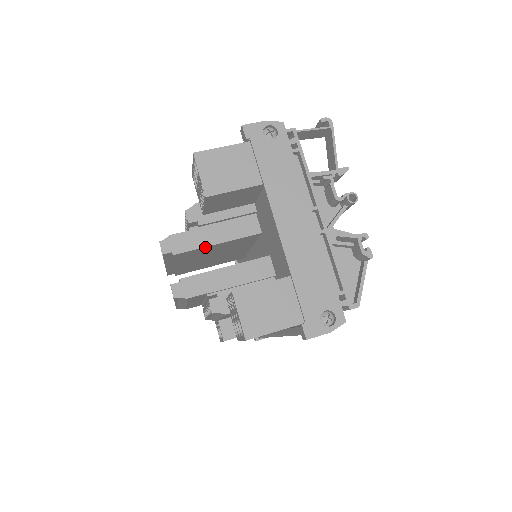
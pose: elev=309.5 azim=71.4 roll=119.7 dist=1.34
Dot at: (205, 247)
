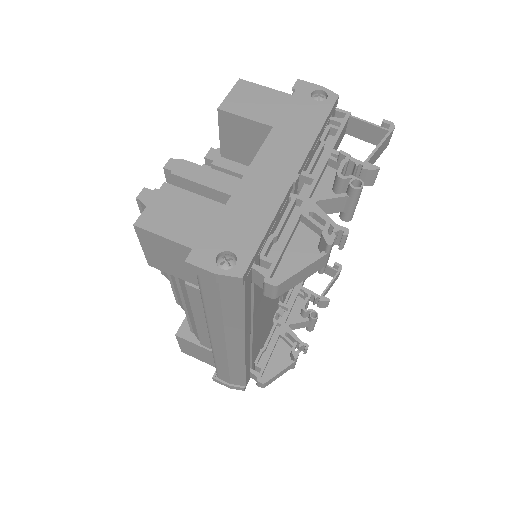
Dot at: (202, 186)
